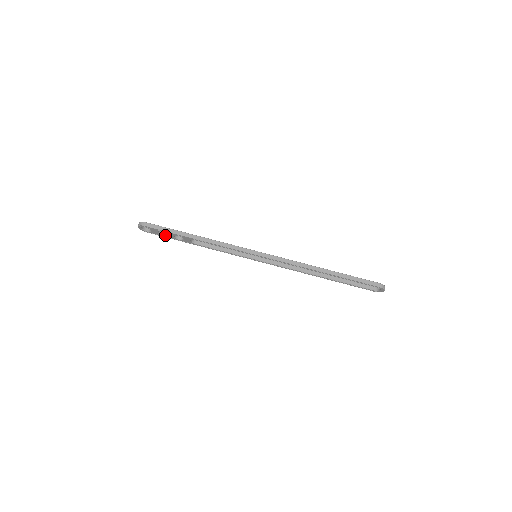
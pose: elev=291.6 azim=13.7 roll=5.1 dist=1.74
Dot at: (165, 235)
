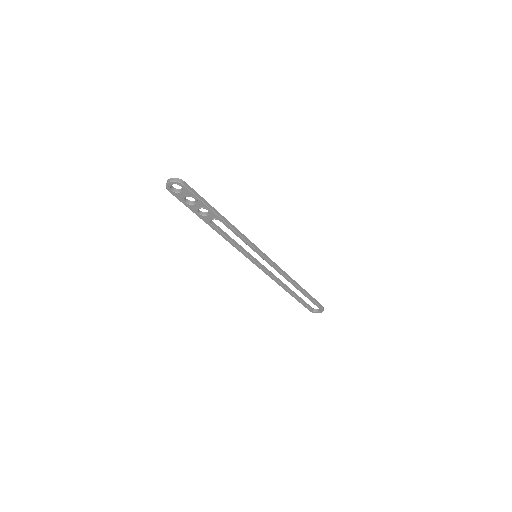
Dot at: (189, 203)
